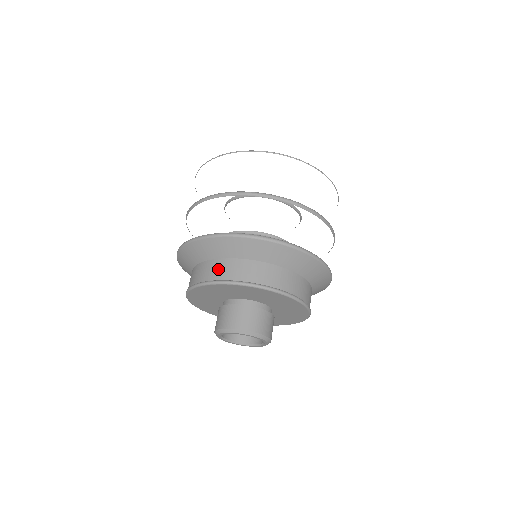
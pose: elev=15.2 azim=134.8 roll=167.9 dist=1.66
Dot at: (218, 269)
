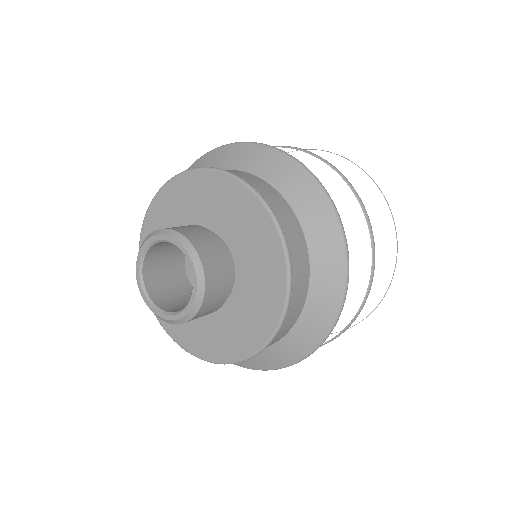
Dot at: occluded
